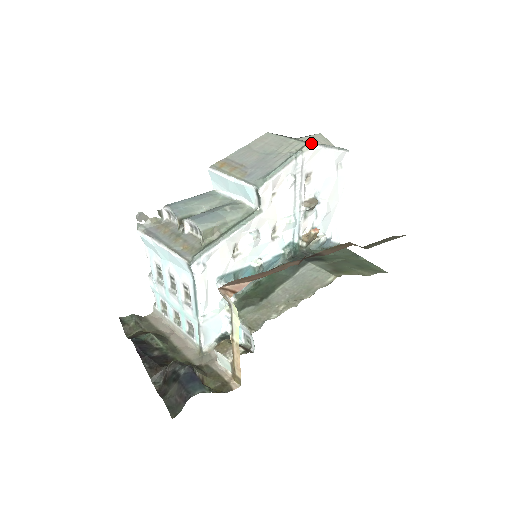
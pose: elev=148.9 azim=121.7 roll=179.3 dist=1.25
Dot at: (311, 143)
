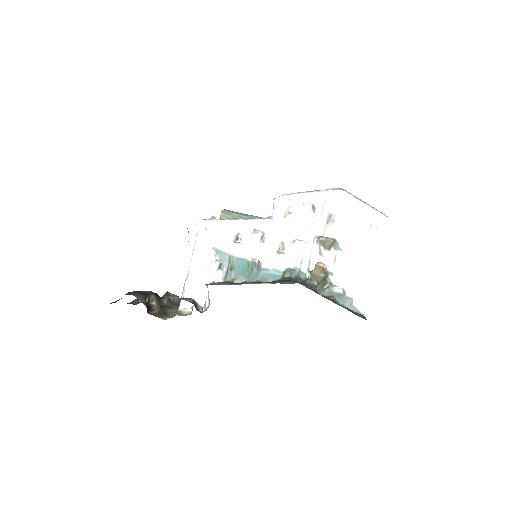
Dot at: (340, 188)
